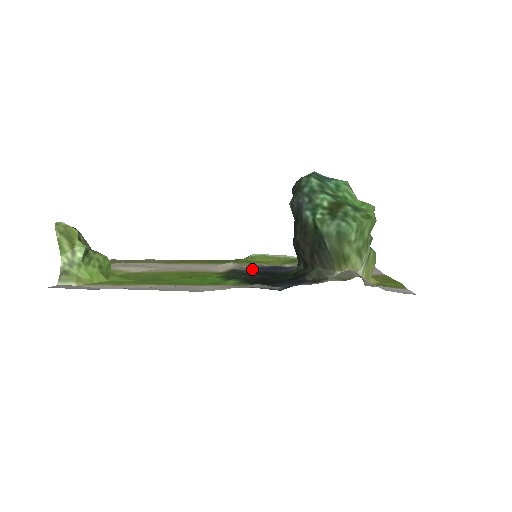
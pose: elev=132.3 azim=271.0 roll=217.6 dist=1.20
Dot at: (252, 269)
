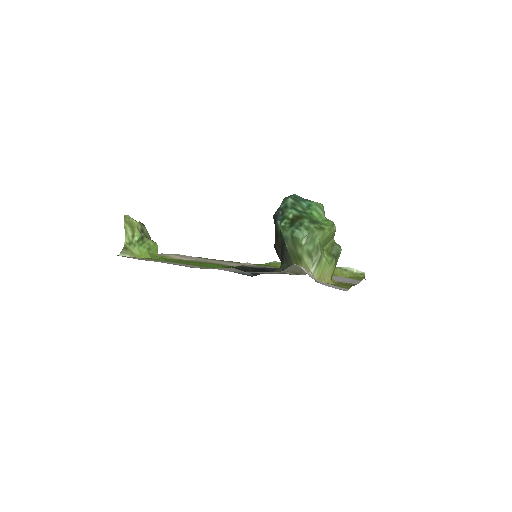
Dot at: (257, 267)
